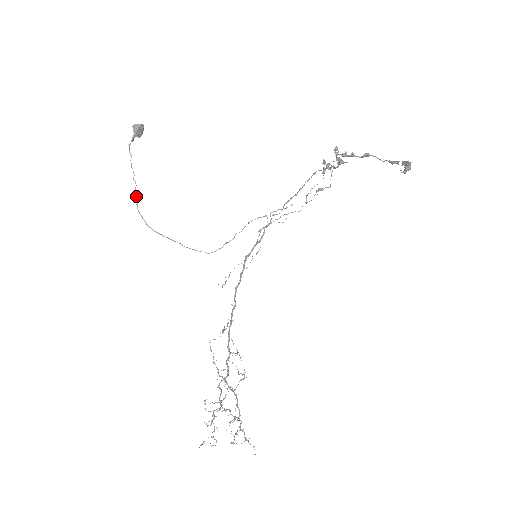
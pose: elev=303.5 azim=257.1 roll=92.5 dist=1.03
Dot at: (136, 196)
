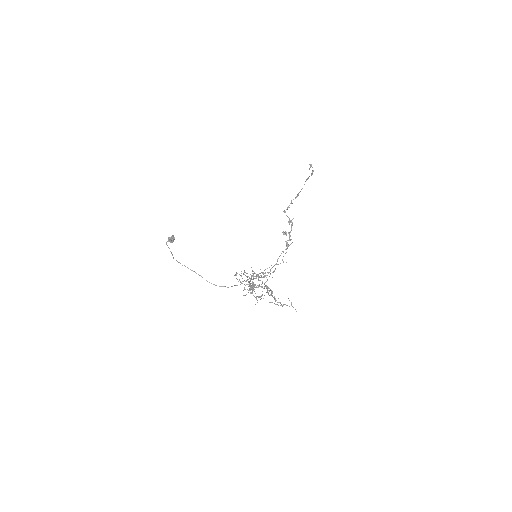
Dot at: (172, 255)
